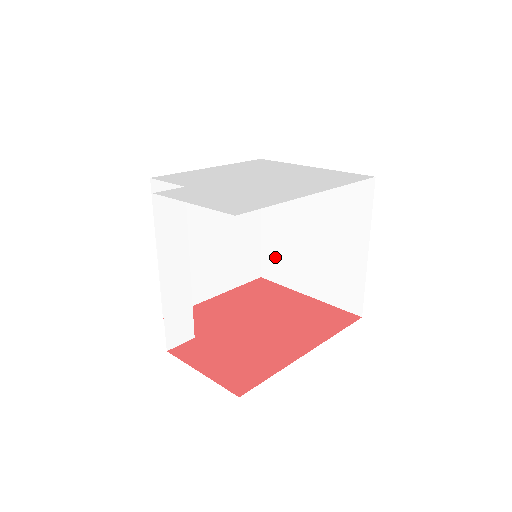
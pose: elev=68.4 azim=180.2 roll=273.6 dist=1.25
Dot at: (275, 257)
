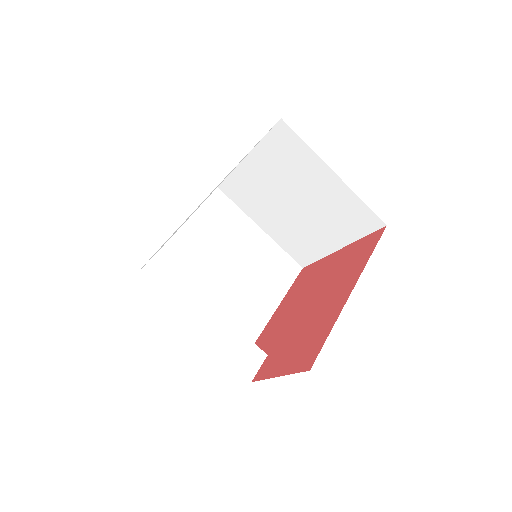
Dot at: (294, 244)
